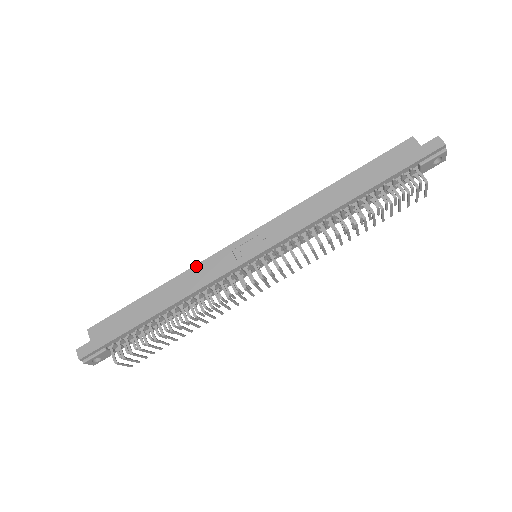
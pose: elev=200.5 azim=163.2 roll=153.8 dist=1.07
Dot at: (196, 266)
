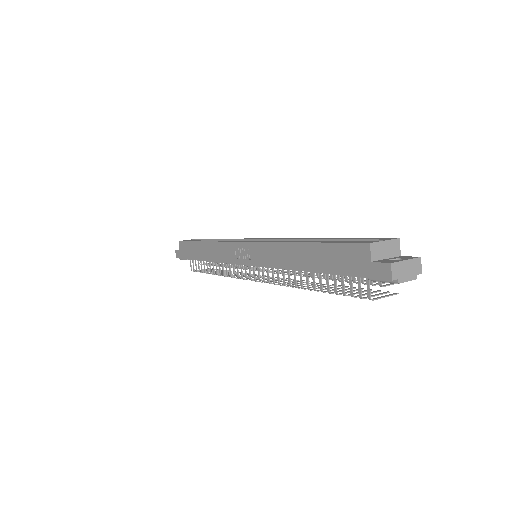
Dot at: (218, 243)
